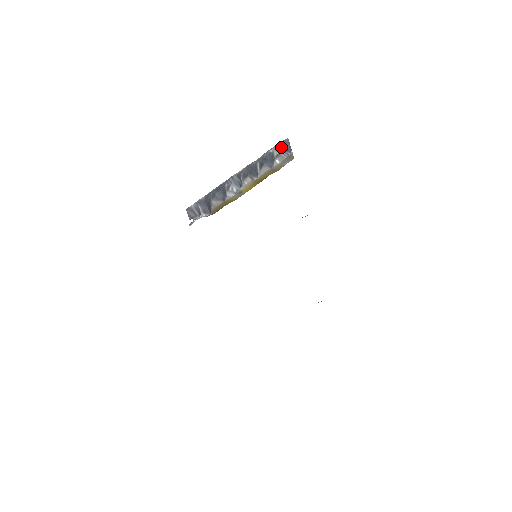
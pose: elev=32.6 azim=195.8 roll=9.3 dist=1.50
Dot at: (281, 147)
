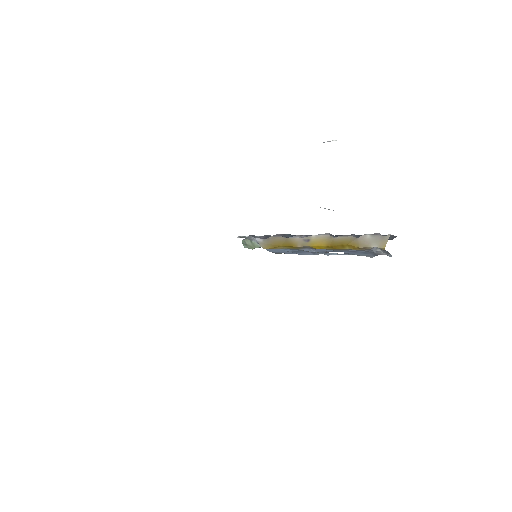
Dot at: occluded
